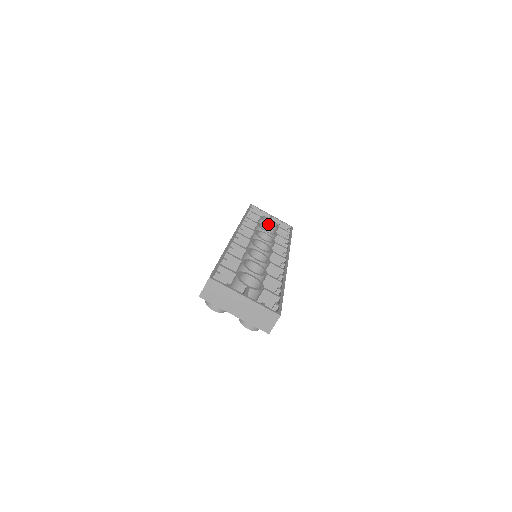
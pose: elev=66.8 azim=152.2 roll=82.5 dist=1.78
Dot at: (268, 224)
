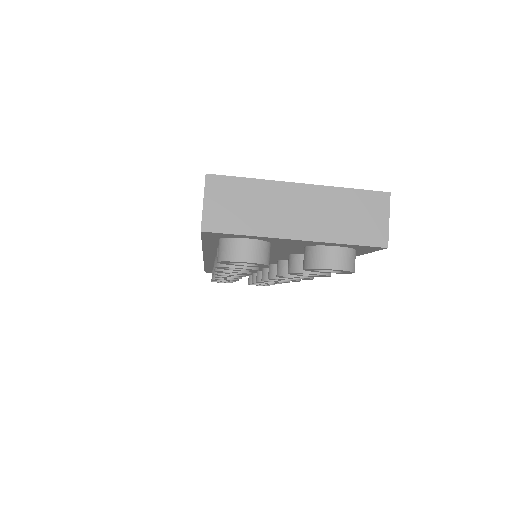
Dot at: occluded
